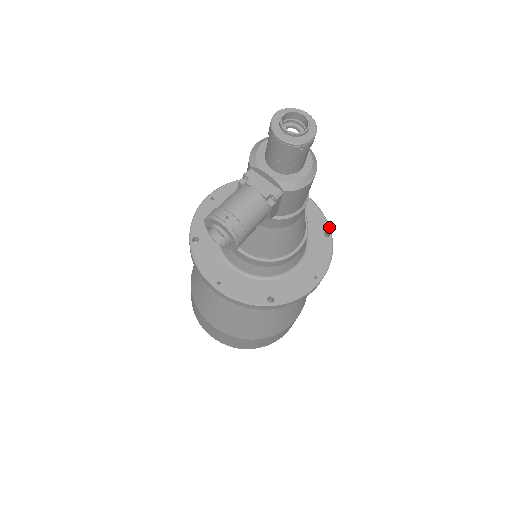
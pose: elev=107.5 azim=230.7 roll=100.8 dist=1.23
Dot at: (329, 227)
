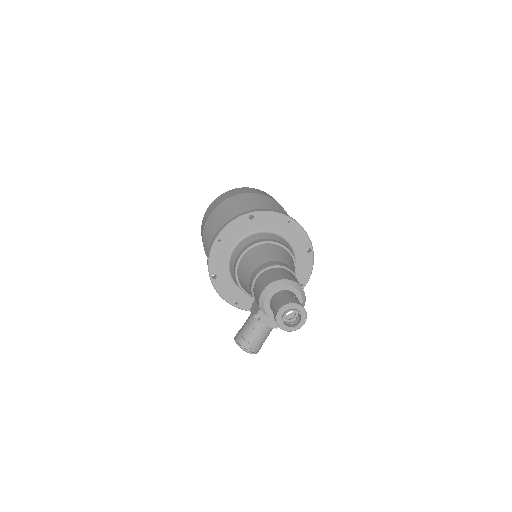
Dot at: (311, 244)
